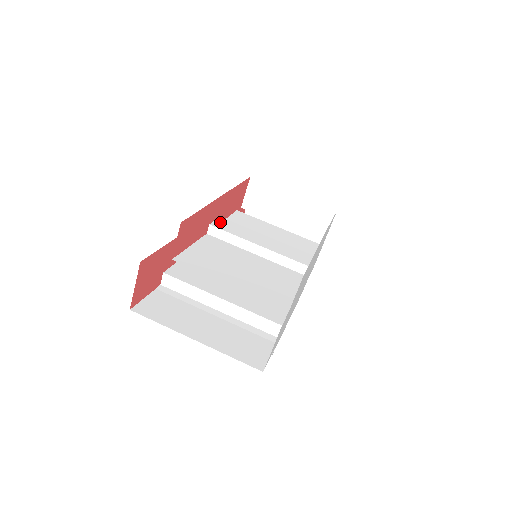
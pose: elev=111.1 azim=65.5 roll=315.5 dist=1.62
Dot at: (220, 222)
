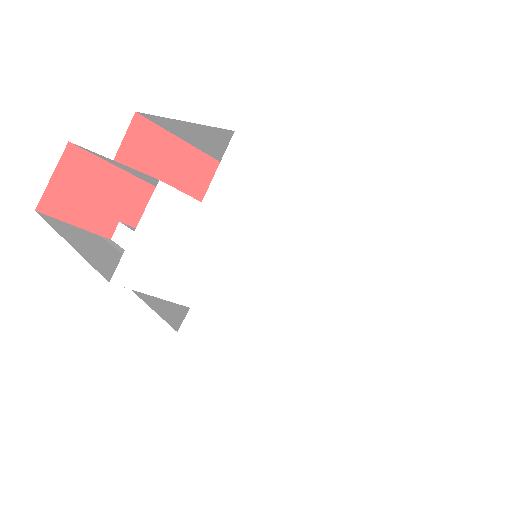
Dot at: occluded
